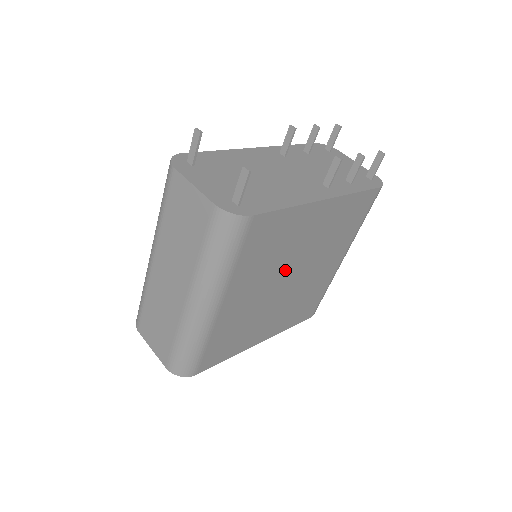
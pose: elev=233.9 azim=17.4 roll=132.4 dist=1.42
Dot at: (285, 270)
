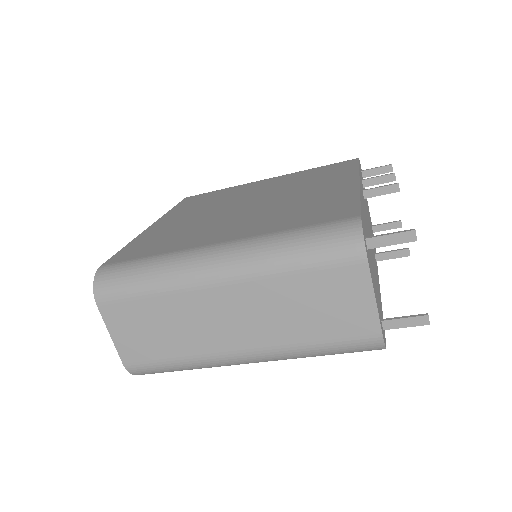
Dot at: occluded
